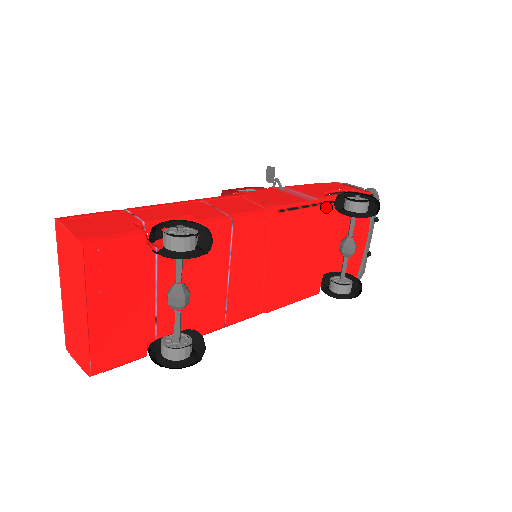
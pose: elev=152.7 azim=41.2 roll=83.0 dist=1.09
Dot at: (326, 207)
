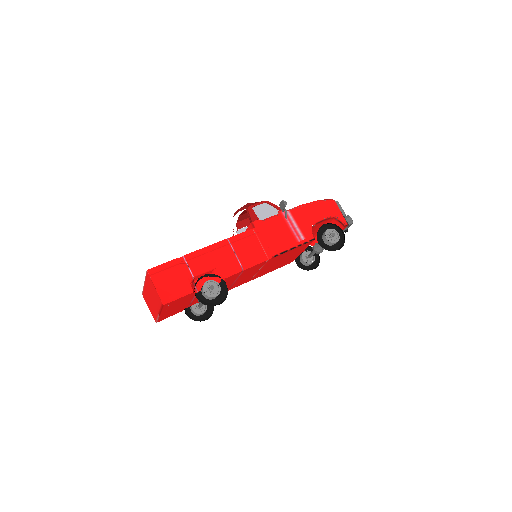
Dot at: (308, 243)
